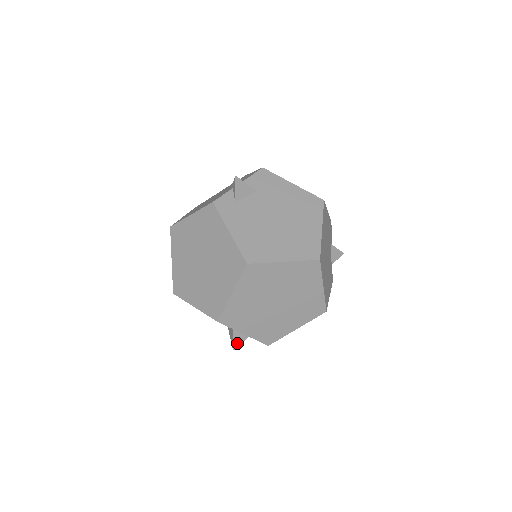
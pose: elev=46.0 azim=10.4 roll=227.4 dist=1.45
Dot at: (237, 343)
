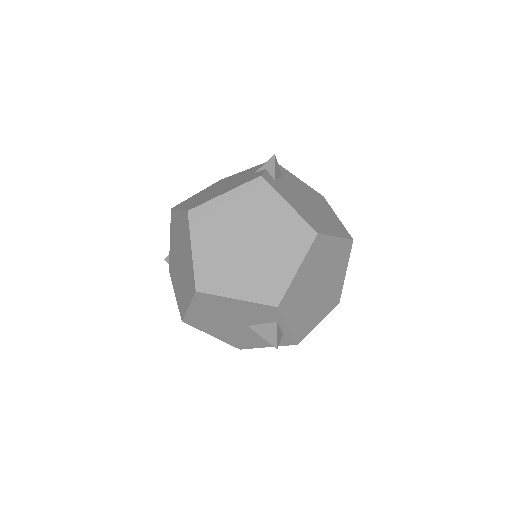
Dot at: (278, 340)
